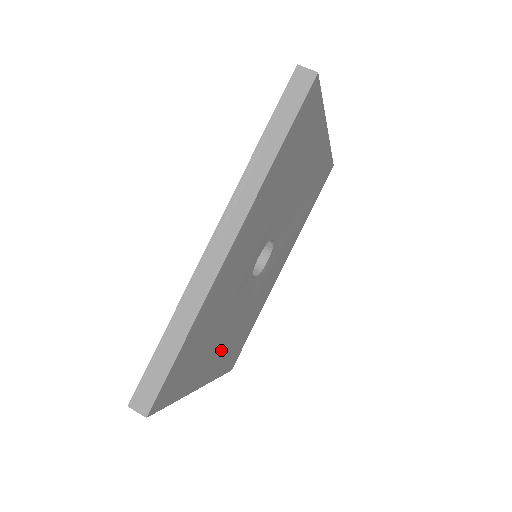
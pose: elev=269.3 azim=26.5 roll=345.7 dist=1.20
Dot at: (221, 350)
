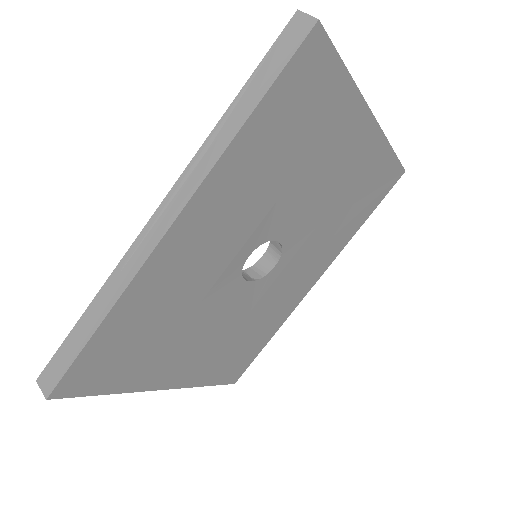
Dot at: (199, 355)
